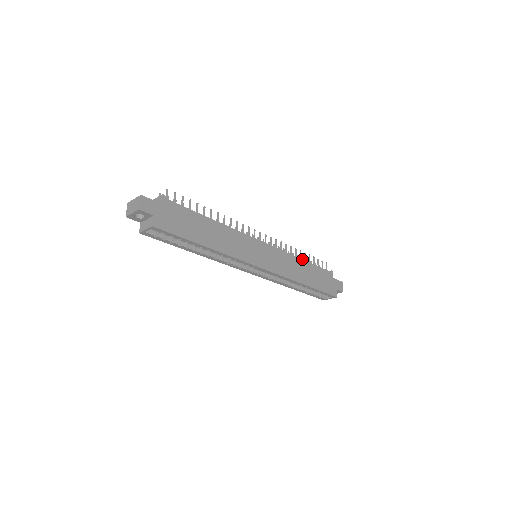
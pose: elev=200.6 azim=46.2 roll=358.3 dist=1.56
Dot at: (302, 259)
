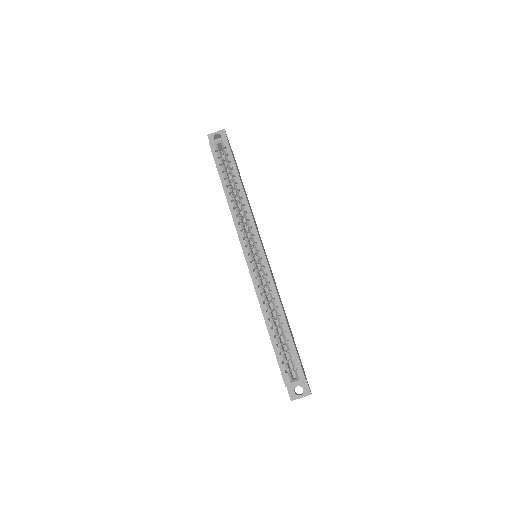
Dot at: occluded
